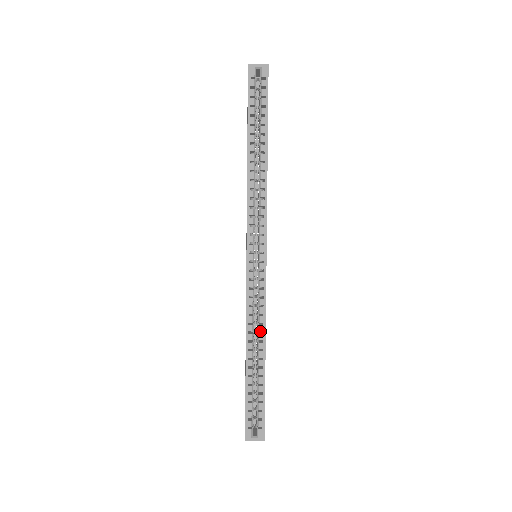
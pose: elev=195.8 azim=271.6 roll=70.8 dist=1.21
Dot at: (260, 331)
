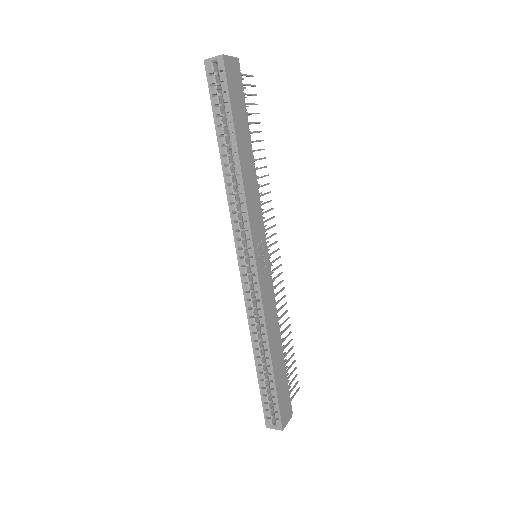
Dot at: occluded
